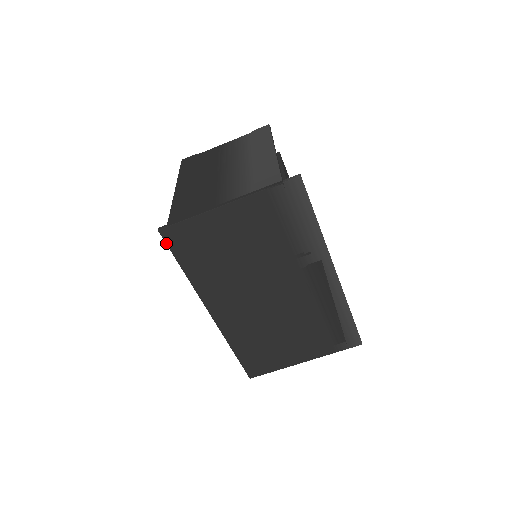
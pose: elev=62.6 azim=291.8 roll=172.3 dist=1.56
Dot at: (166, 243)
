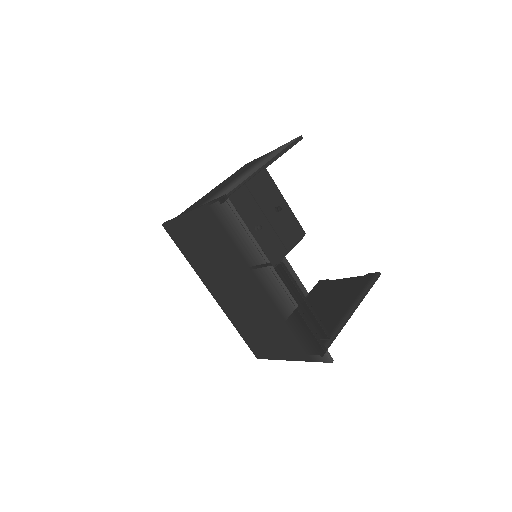
Dot at: (169, 234)
